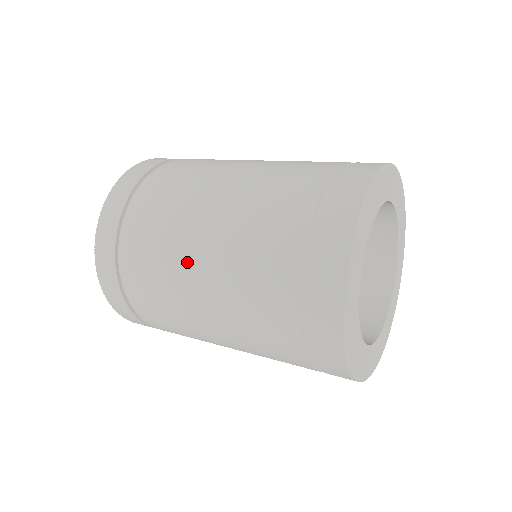
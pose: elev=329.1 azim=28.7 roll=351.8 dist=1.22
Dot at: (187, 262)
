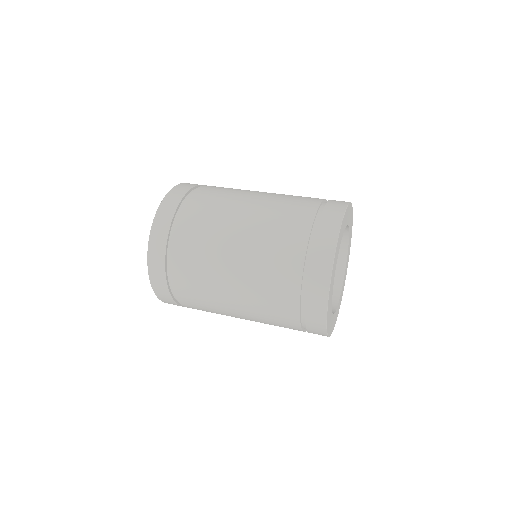
Dot at: (231, 225)
